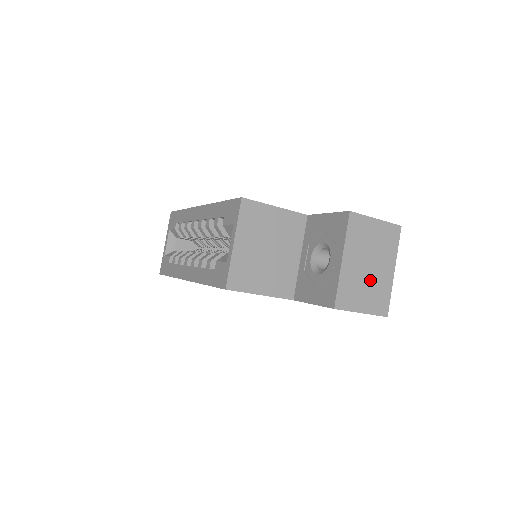
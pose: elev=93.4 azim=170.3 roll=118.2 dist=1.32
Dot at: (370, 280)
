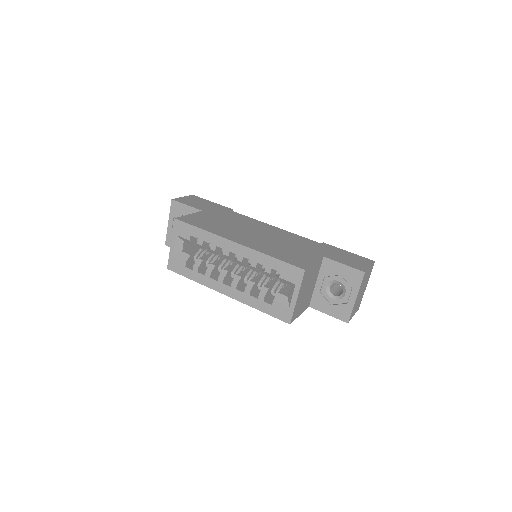
Dot at: (360, 298)
